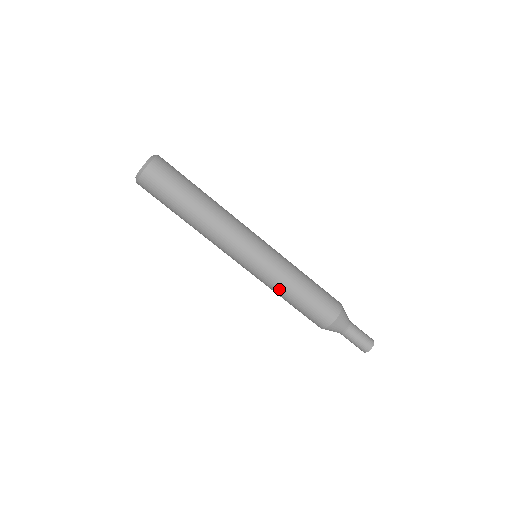
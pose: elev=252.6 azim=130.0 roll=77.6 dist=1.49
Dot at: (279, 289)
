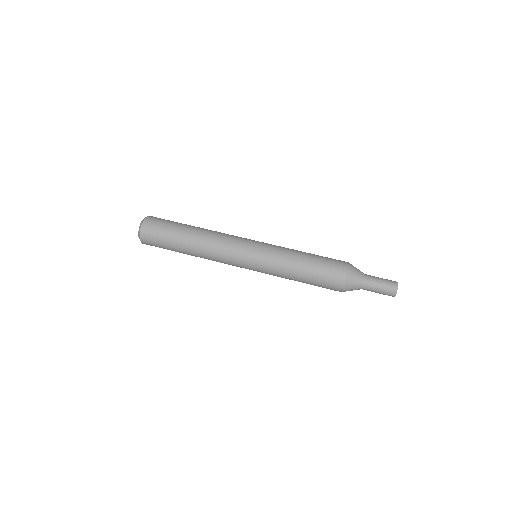
Dot at: (284, 273)
